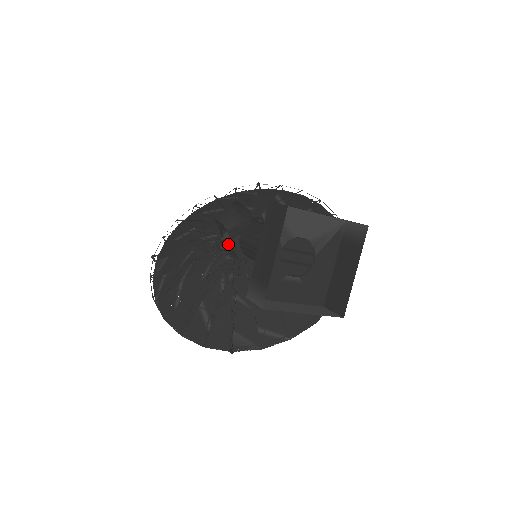
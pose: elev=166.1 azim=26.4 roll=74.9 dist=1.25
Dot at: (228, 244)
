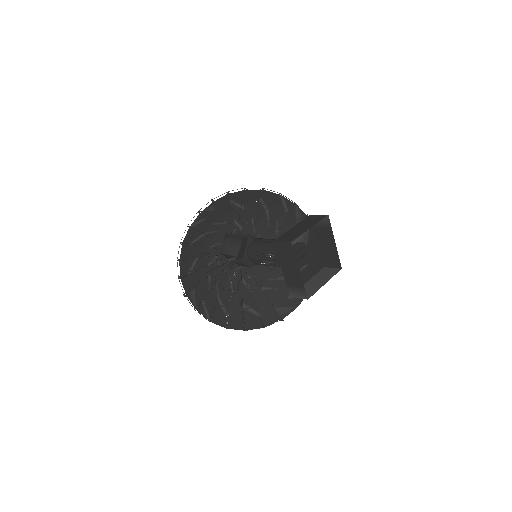
Dot at: (241, 264)
